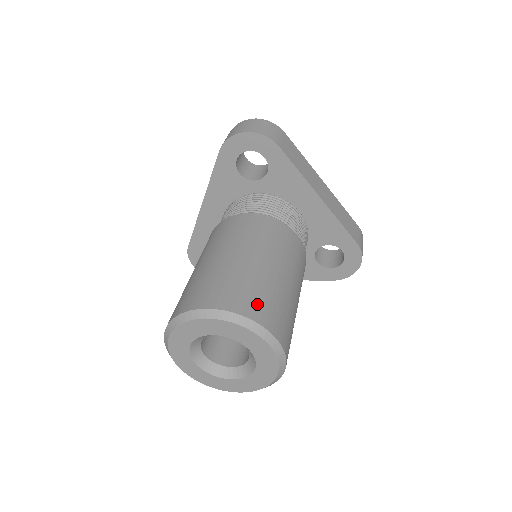
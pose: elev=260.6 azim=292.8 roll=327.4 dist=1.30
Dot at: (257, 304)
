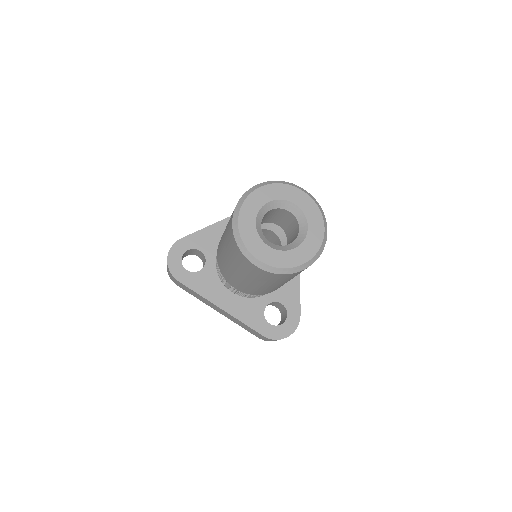
Dot at: occluded
